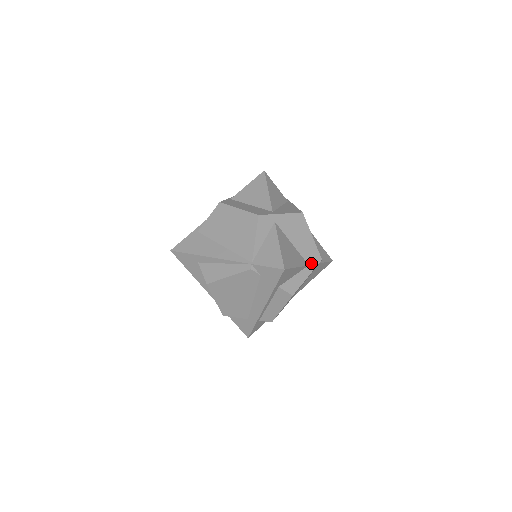
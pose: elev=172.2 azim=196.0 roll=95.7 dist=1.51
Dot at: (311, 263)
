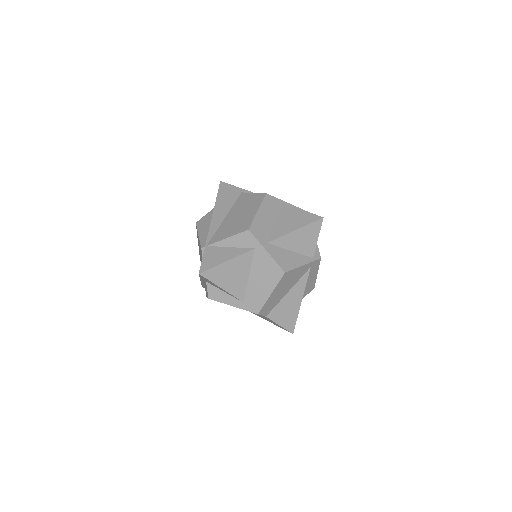
Dot at: (247, 304)
